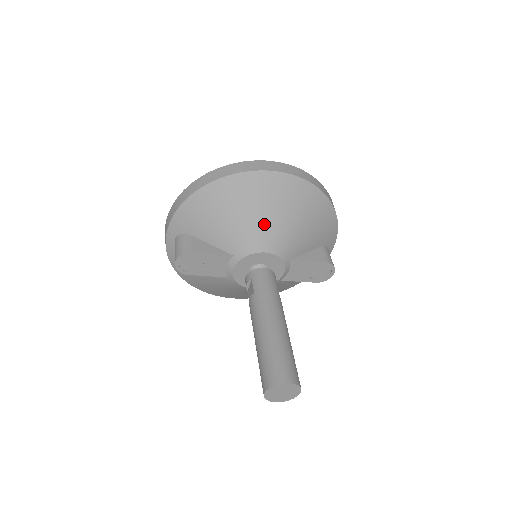
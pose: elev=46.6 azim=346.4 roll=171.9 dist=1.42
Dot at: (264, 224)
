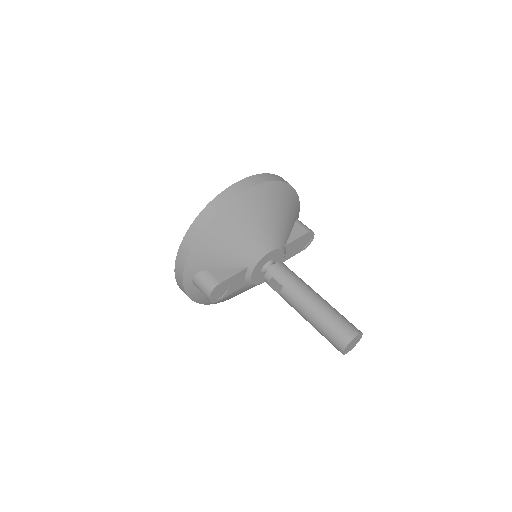
Dot at: (261, 231)
